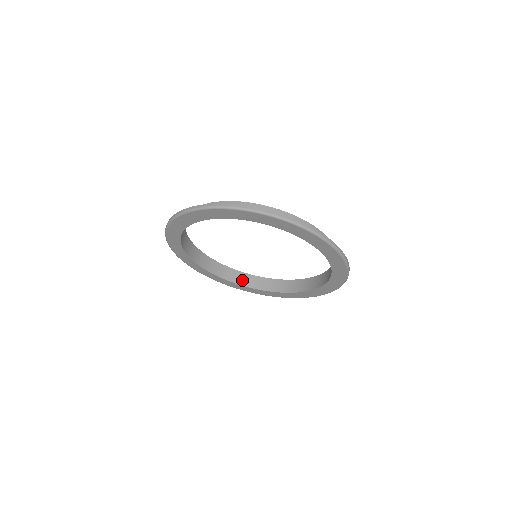
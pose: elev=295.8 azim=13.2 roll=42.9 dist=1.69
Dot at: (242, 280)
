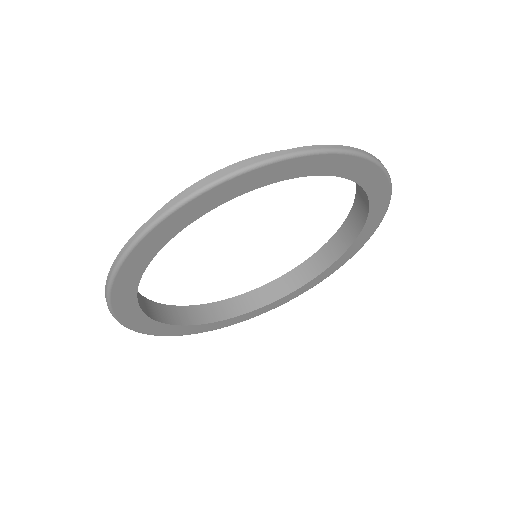
Dot at: (318, 265)
